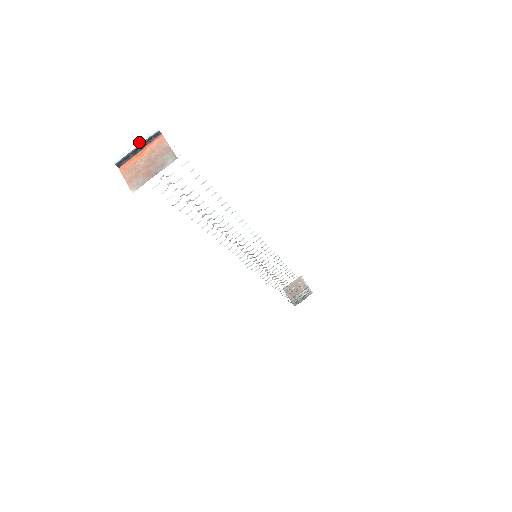
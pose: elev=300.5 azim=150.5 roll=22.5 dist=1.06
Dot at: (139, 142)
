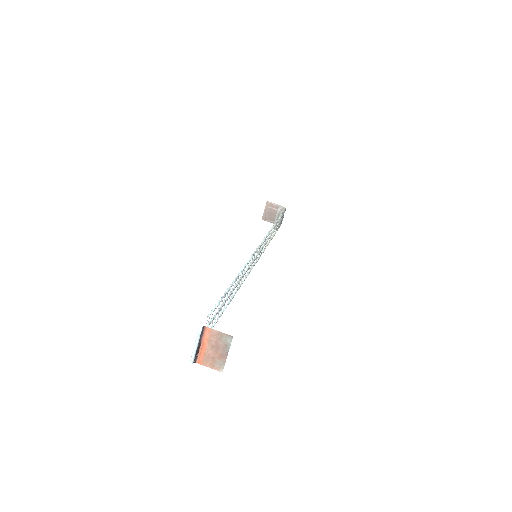
Dot at: (196, 342)
